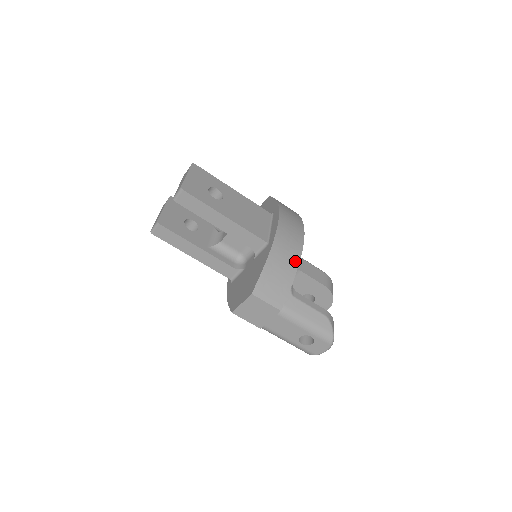
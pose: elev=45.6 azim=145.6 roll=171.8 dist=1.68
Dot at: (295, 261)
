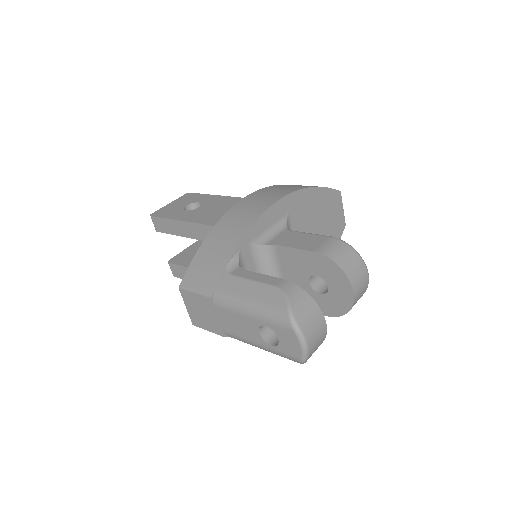
Dot at: (242, 231)
